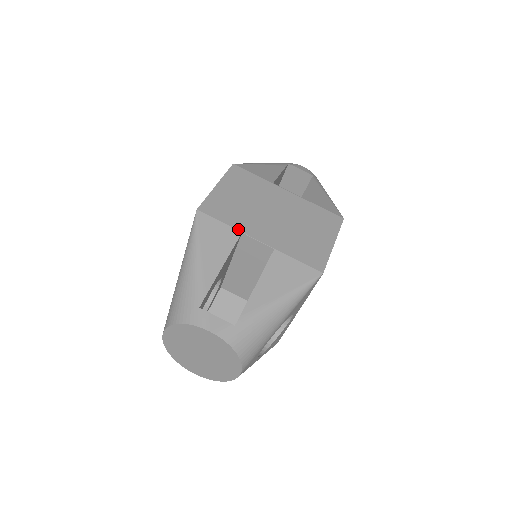
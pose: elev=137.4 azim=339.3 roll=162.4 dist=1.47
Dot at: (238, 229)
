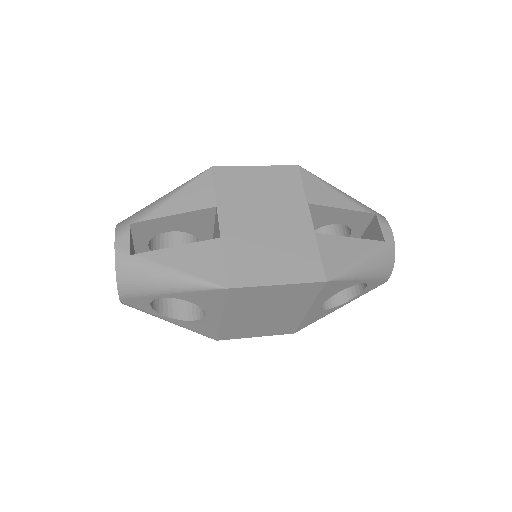
Dot at: (218, 202)
